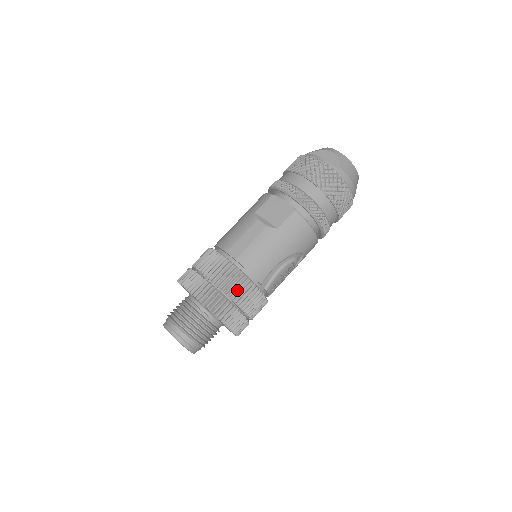
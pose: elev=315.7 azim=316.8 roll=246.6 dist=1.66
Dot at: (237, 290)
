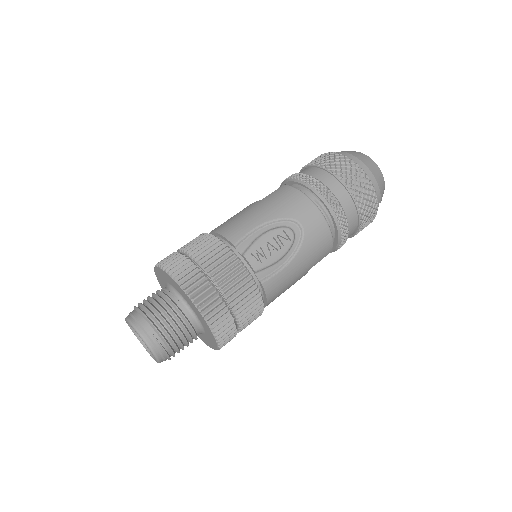
Dot at: (201, 249)
